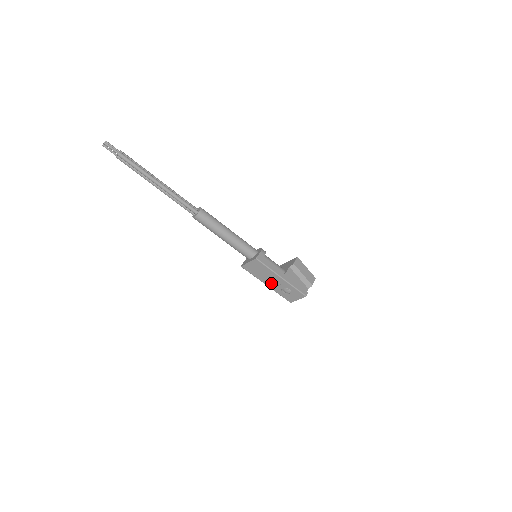
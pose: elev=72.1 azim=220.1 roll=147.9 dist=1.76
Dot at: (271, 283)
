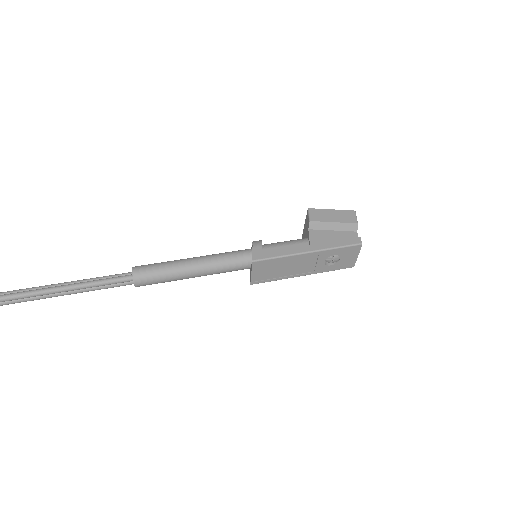
Dot at: (305, 269)
